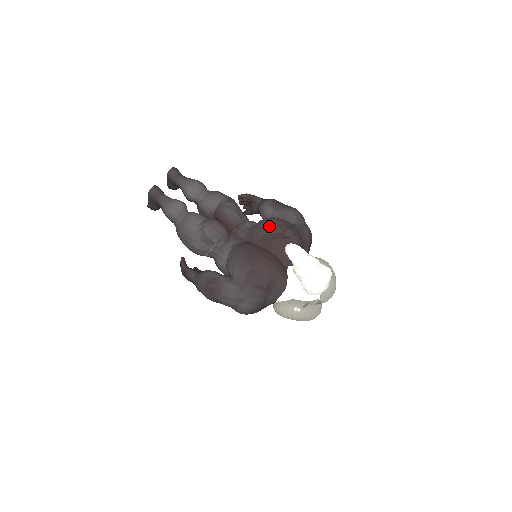
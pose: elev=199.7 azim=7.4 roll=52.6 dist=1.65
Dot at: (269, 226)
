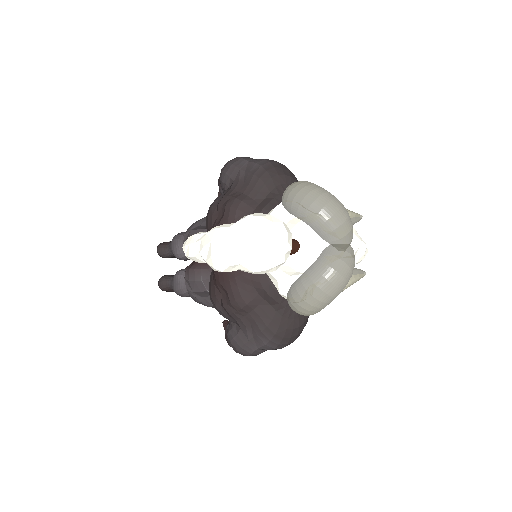
Dot at: (206, 224)
